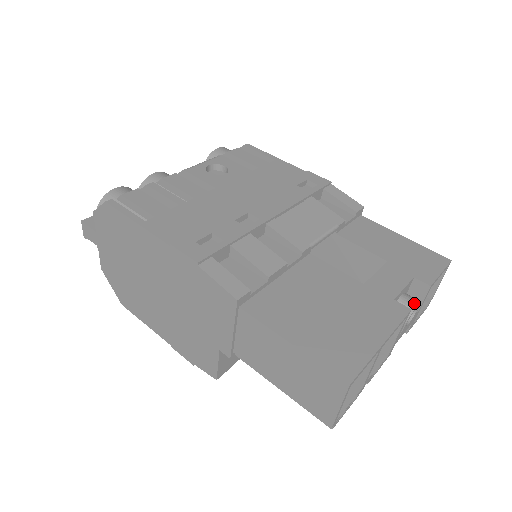
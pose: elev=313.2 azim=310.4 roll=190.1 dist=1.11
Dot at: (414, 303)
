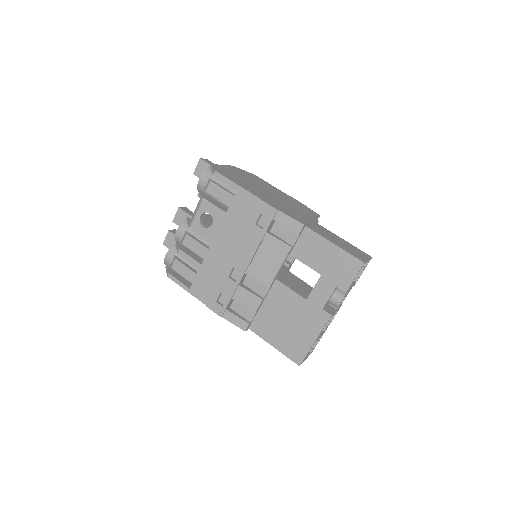
Dot at: (338, 302)
